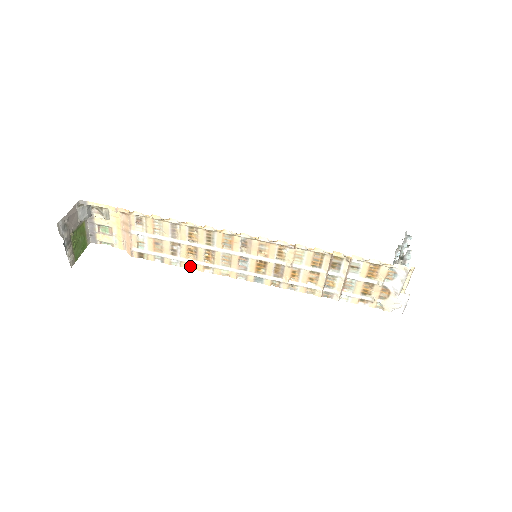
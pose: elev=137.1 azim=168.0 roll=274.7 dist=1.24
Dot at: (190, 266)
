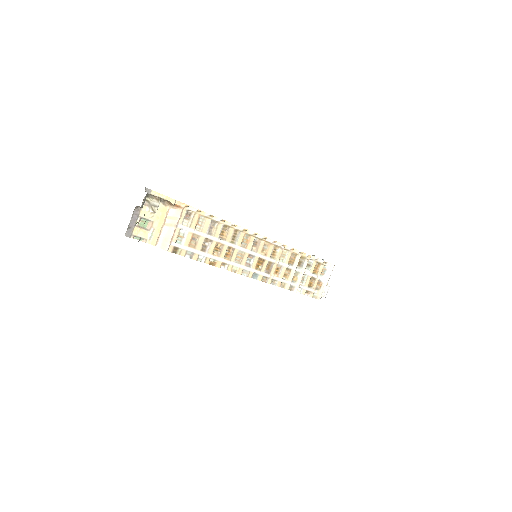
Dot at: (211, 263)
